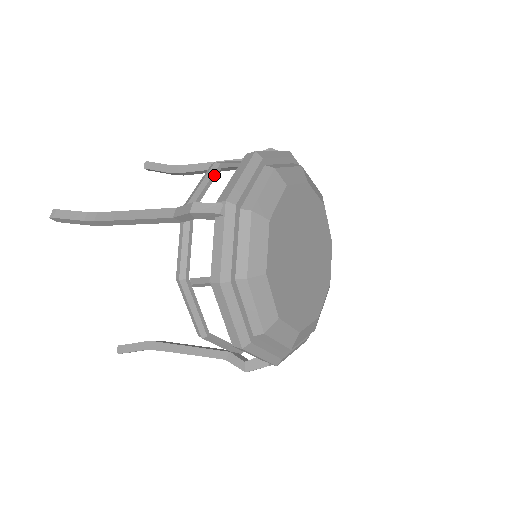
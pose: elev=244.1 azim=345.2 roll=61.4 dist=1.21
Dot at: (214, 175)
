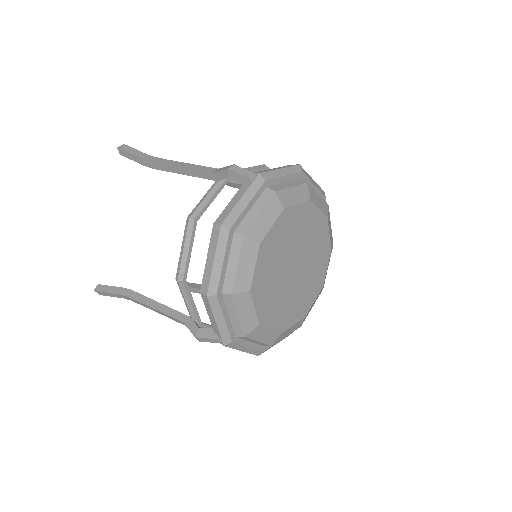
Dot at: (259, 170)
